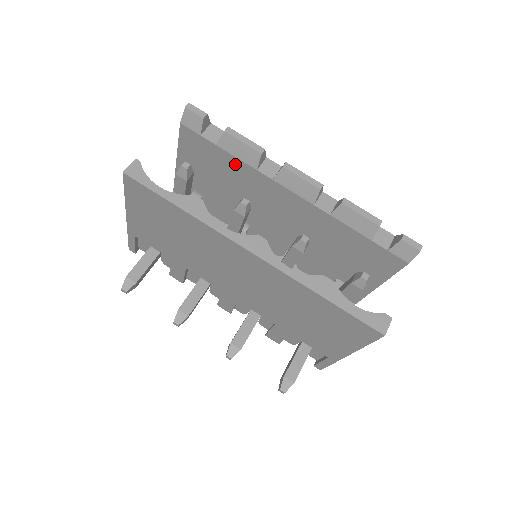
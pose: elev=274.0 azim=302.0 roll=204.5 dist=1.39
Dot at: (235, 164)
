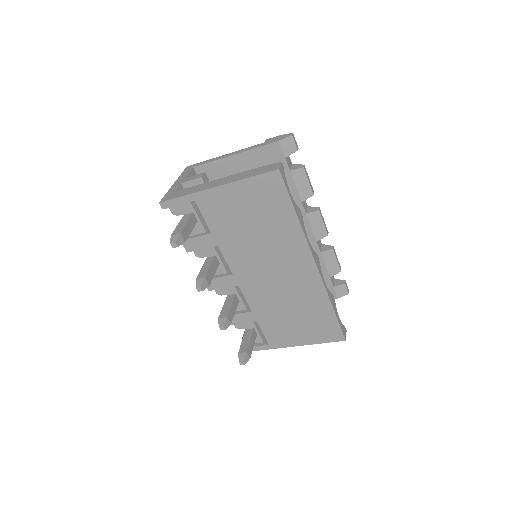
Dot at: (289, 189)
